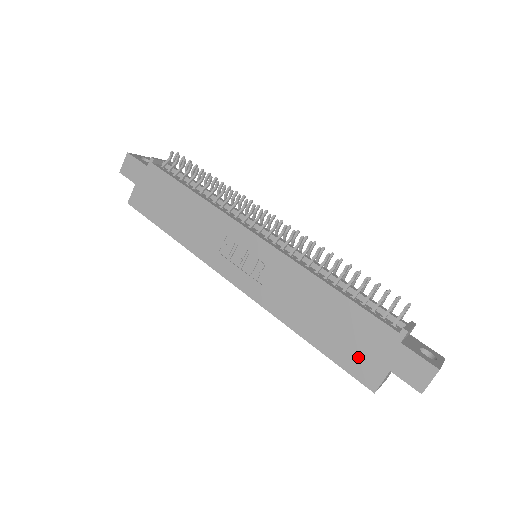
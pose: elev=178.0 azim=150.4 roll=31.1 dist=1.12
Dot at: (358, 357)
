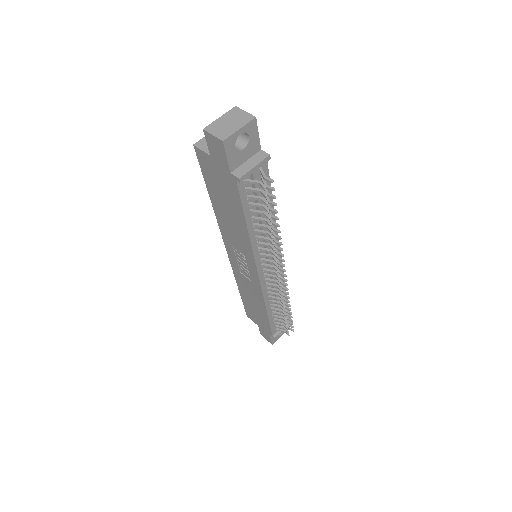
Dot at: (252, 314)
